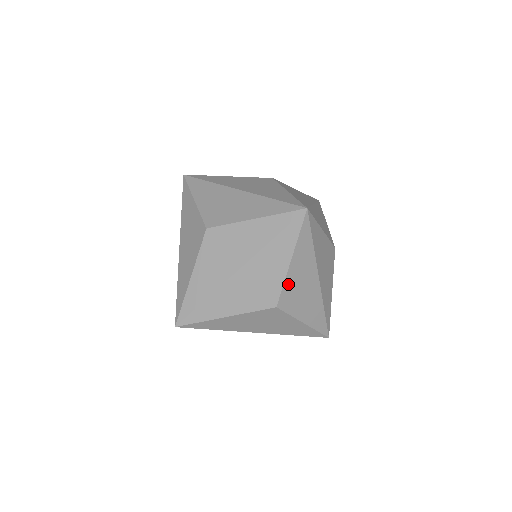
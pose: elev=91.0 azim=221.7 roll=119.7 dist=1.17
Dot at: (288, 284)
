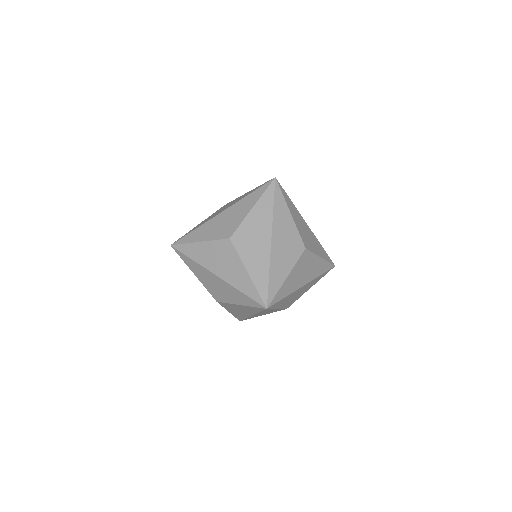
Dot at: (285, 306)
